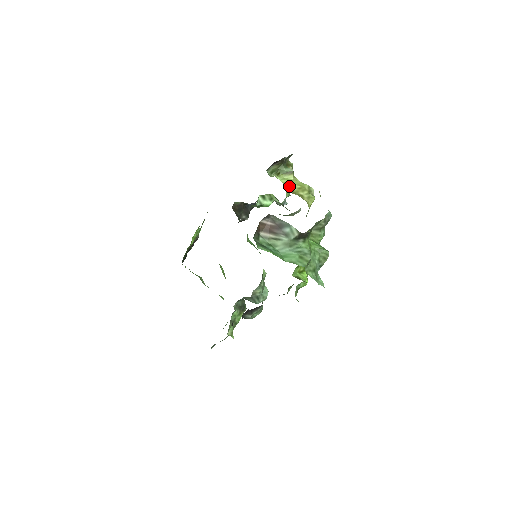
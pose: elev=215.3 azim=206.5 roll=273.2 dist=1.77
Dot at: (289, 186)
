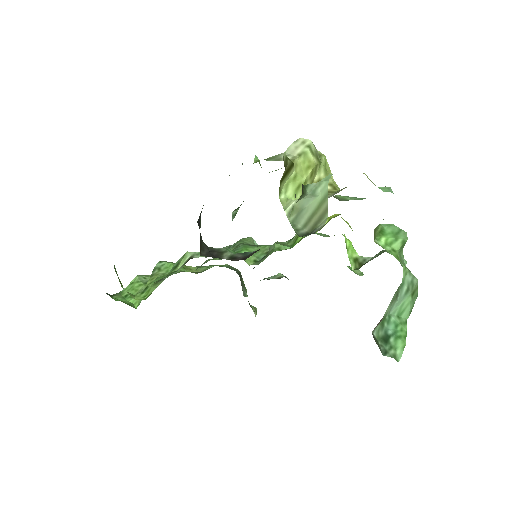
Dot at: occluded
